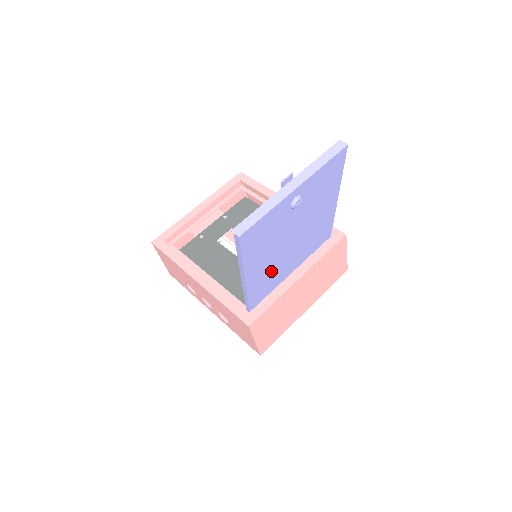
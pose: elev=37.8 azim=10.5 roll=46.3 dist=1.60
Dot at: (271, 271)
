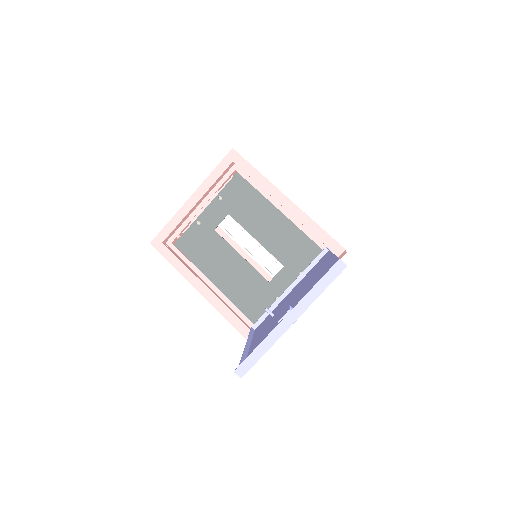
Dot at: occluded
